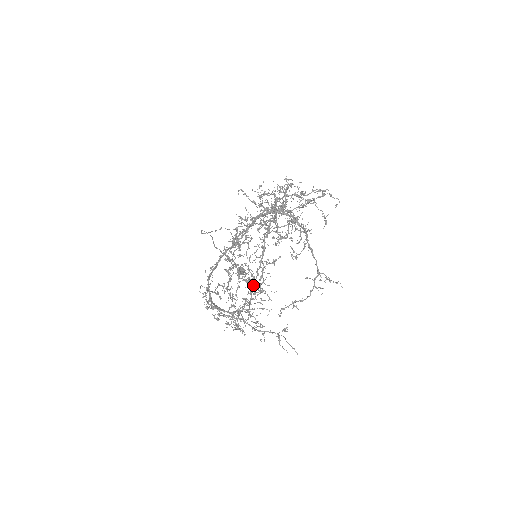
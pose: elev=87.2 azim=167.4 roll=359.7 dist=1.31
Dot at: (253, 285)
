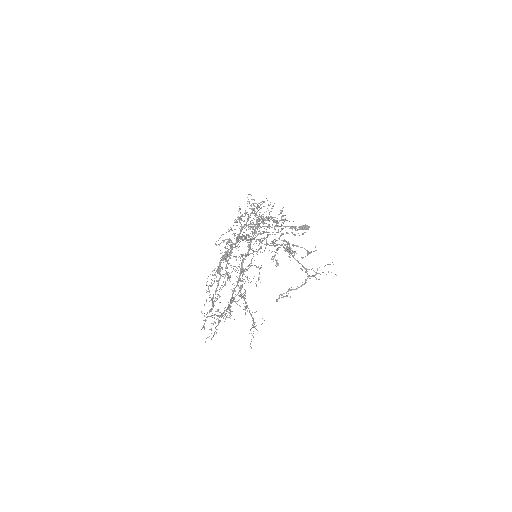
Dot at: (294, 253)
